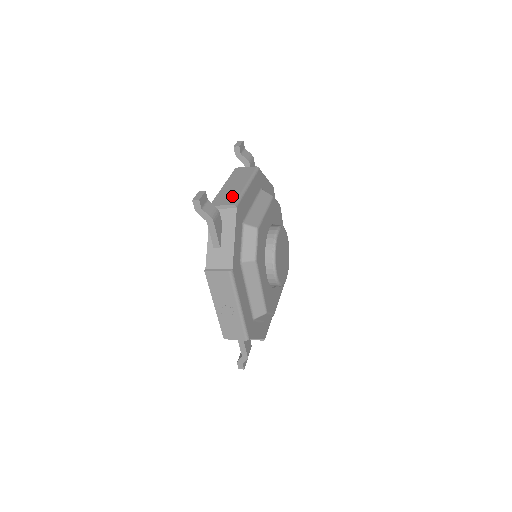
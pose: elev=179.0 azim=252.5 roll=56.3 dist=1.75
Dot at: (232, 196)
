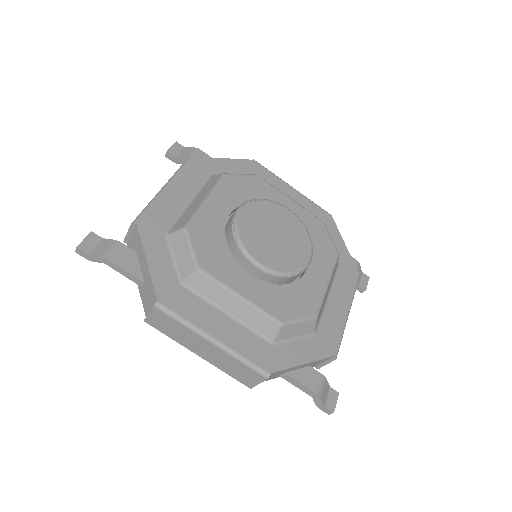
Dot at: occluded
